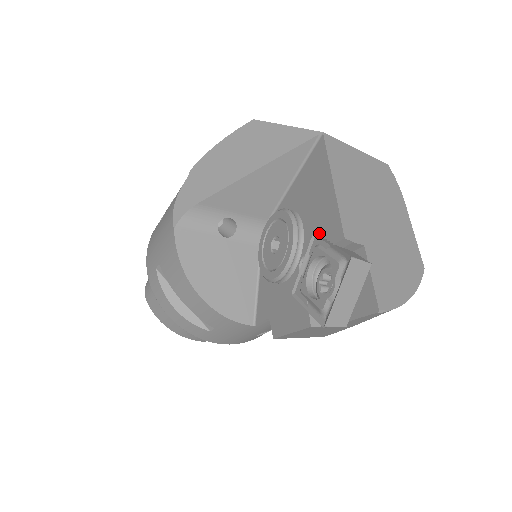
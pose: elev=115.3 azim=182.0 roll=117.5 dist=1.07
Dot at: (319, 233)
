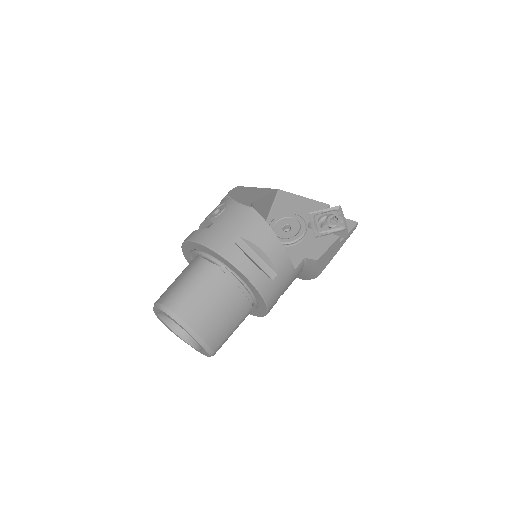
Dot at: (312, 212)
